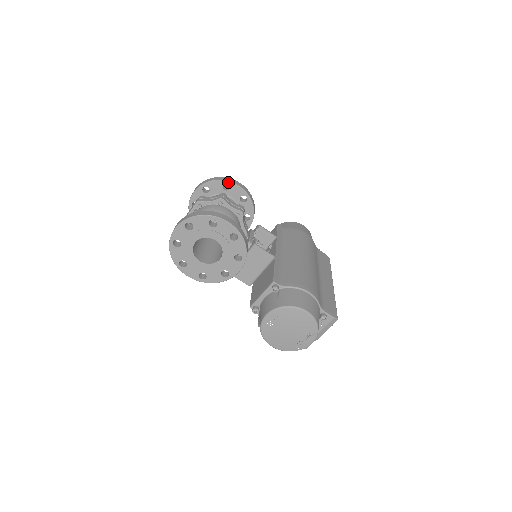
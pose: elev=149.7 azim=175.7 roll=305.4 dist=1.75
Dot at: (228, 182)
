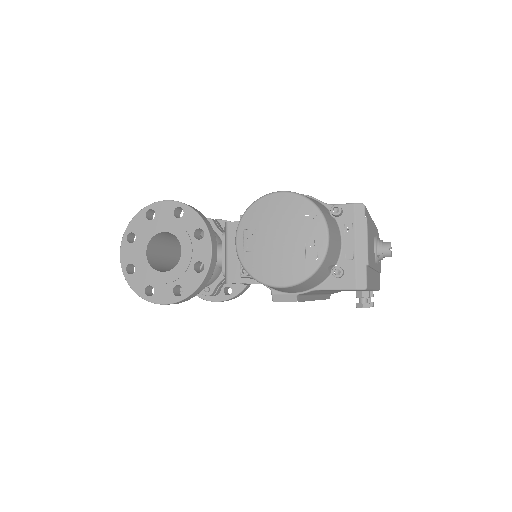
Dot at: occluded
